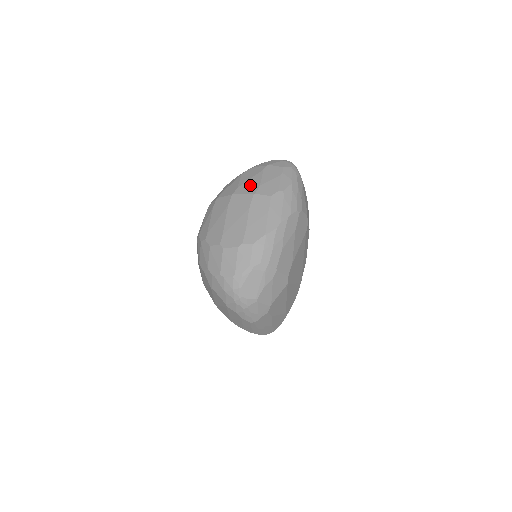
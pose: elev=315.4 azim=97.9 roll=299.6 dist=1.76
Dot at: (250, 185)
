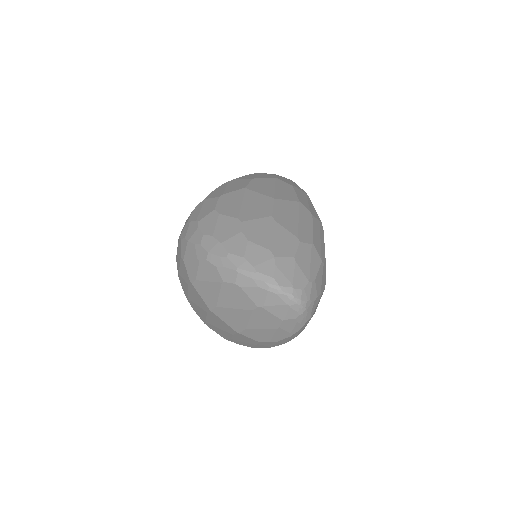
Dot at: (233, 318)
